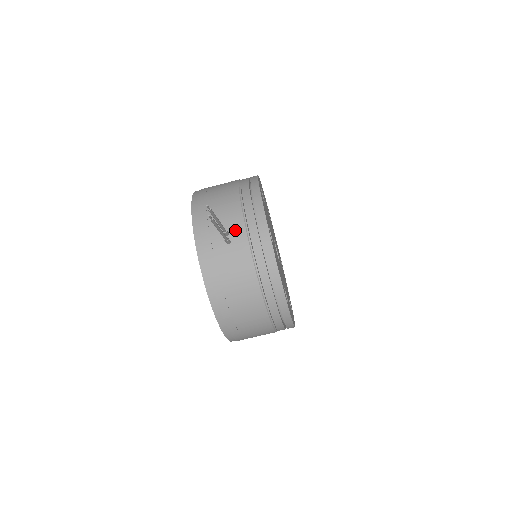
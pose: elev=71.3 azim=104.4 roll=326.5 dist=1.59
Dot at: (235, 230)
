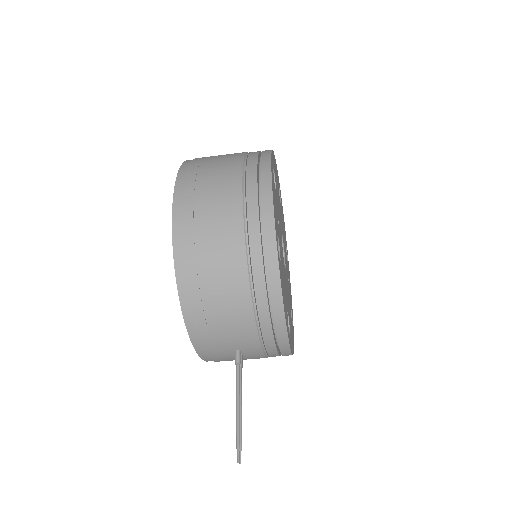
Dot at: (249, 350)
